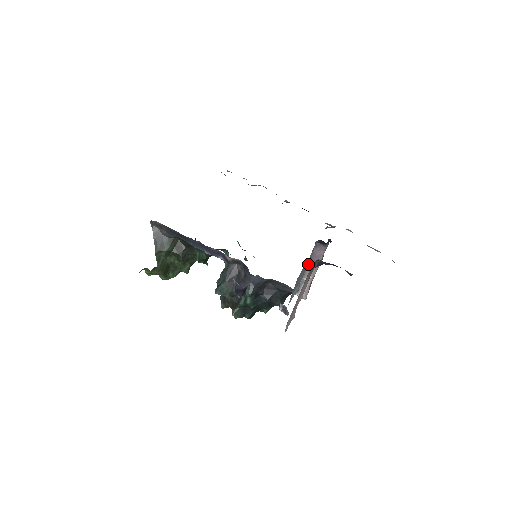
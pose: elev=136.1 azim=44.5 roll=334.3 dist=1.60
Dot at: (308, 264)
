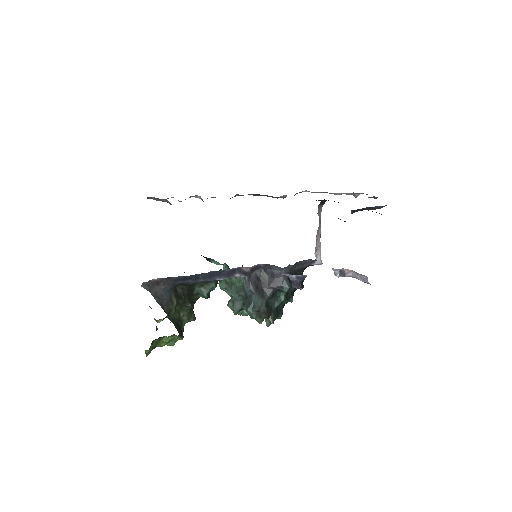
Dot at: (318, 229)
